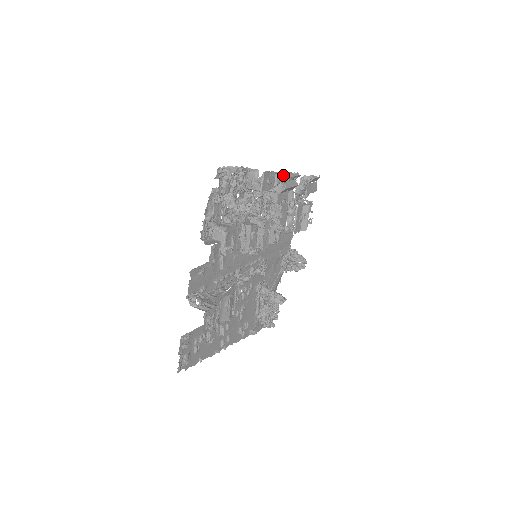
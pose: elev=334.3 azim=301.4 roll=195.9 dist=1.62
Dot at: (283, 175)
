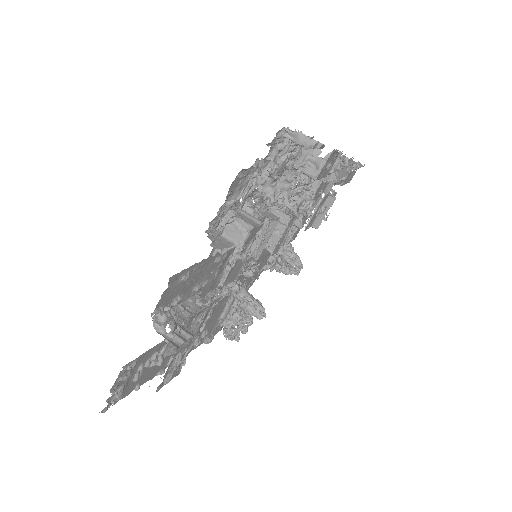
Dot at: occluded
